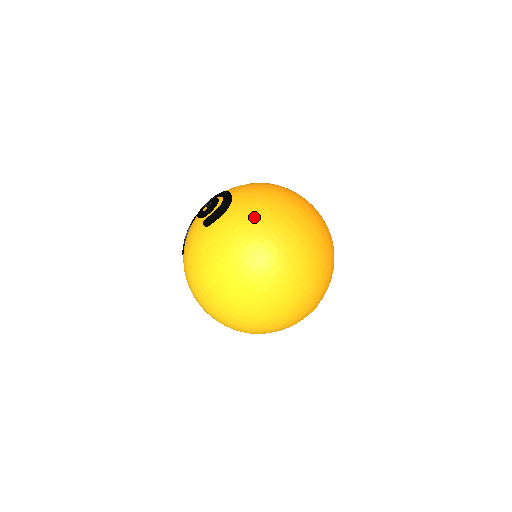
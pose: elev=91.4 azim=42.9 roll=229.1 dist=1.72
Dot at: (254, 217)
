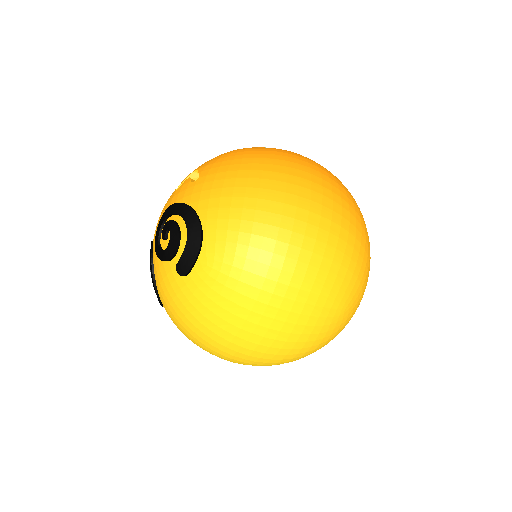
Dot at: (250, 235)
